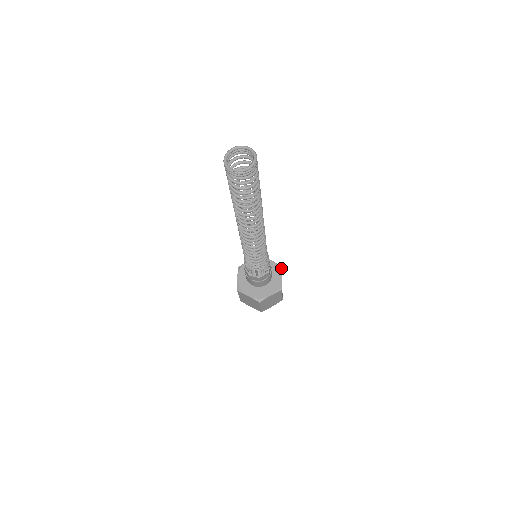
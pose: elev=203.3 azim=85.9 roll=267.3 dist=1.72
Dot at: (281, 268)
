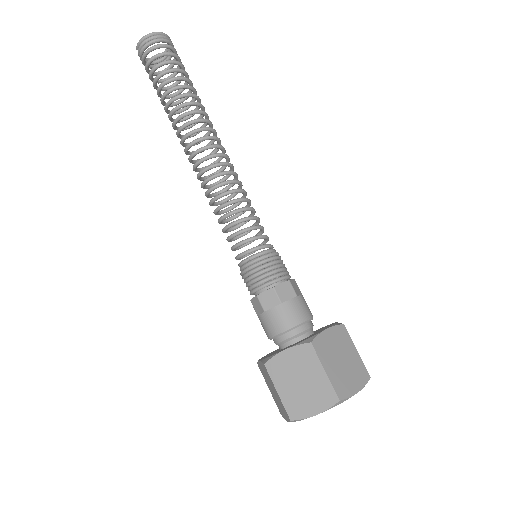
Dot at: (339, 324)
